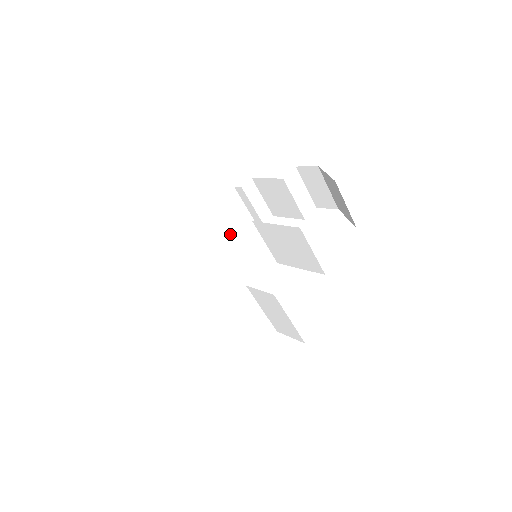
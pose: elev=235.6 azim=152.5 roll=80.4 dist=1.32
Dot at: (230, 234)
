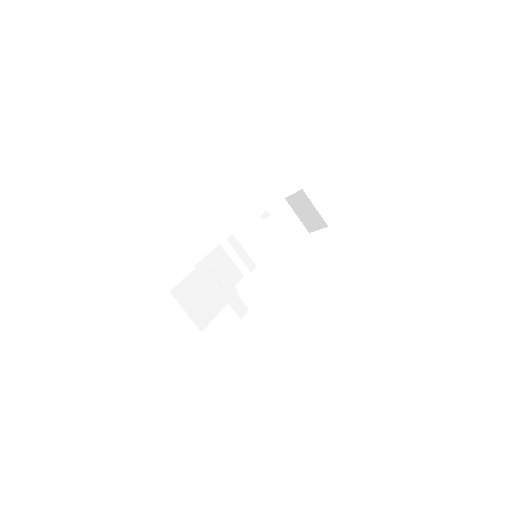
Dot at: occluded
